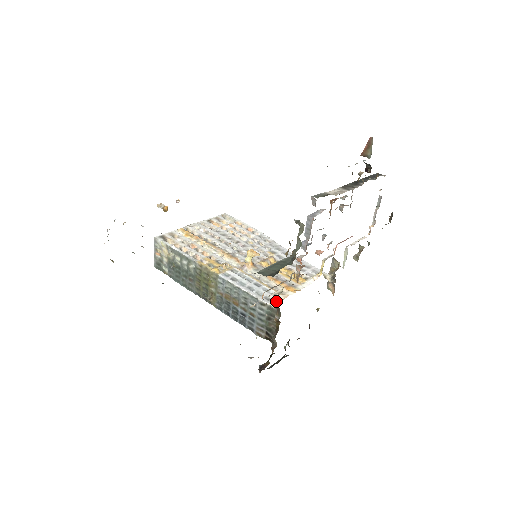
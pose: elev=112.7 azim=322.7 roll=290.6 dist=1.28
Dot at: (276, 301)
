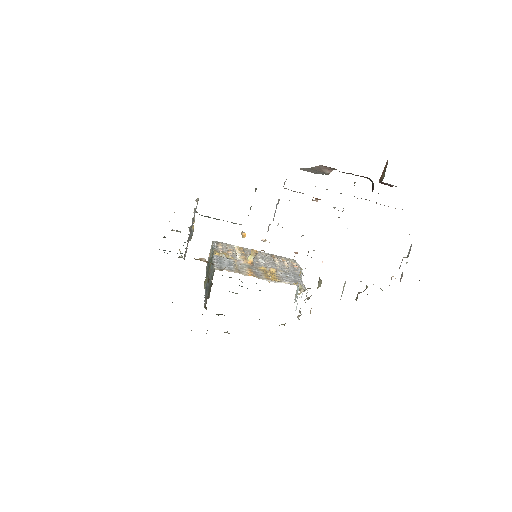
Dot at: (223, 269)
